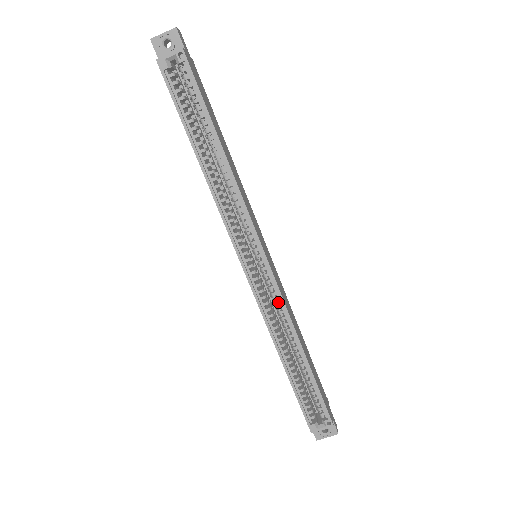
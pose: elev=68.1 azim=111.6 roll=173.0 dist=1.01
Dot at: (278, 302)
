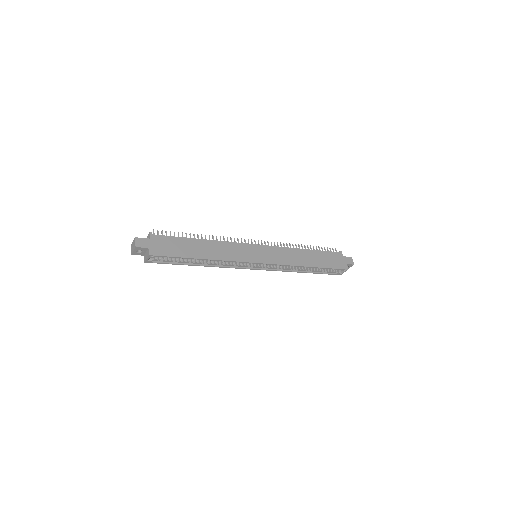
Dot at: occluded
